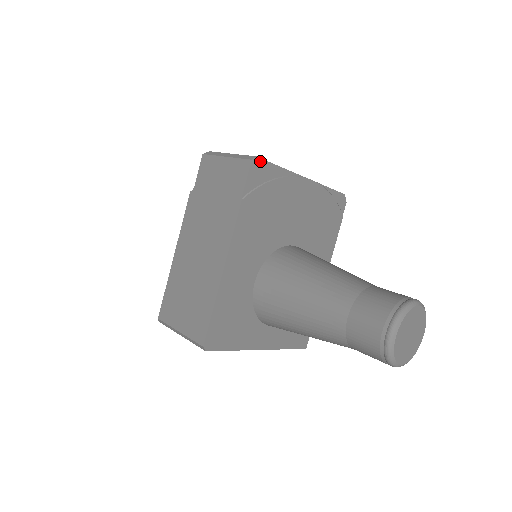
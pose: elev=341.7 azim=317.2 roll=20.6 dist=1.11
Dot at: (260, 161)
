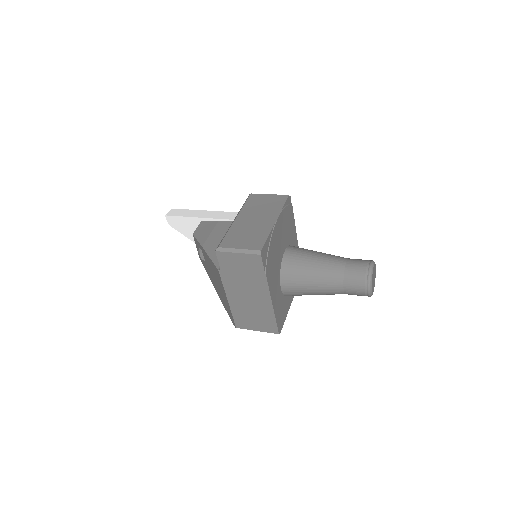
Dot at: (263, 249)
